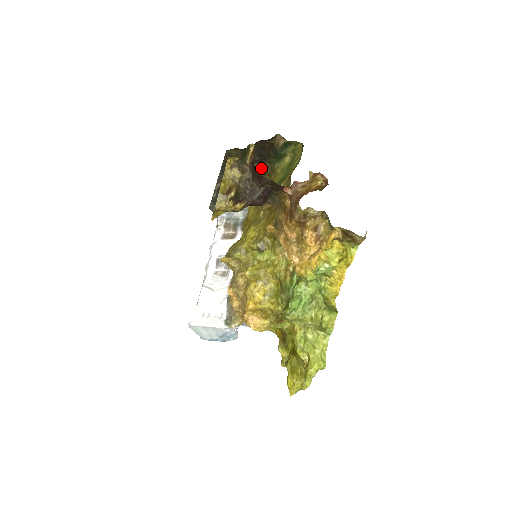
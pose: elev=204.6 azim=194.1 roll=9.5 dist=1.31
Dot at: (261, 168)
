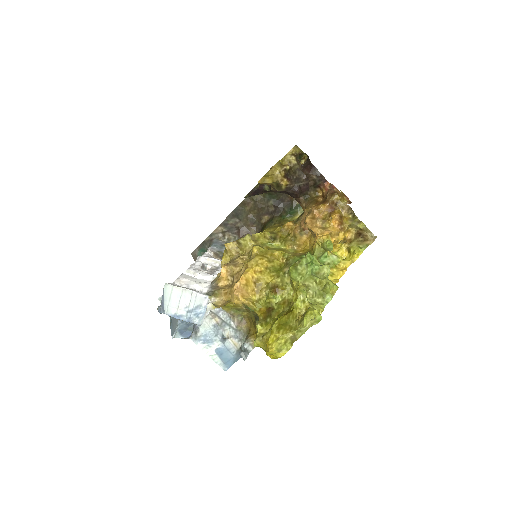
Dot at: (269, 220)
